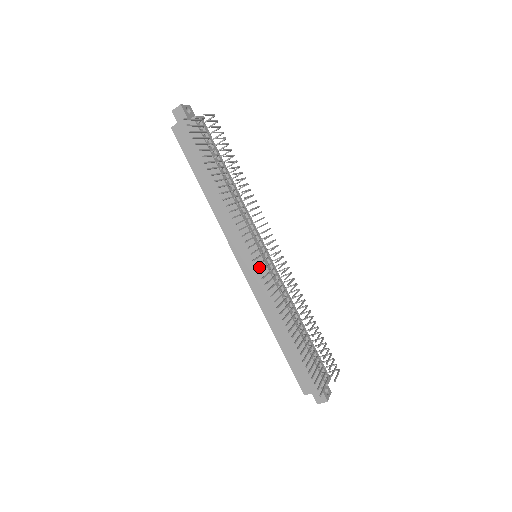
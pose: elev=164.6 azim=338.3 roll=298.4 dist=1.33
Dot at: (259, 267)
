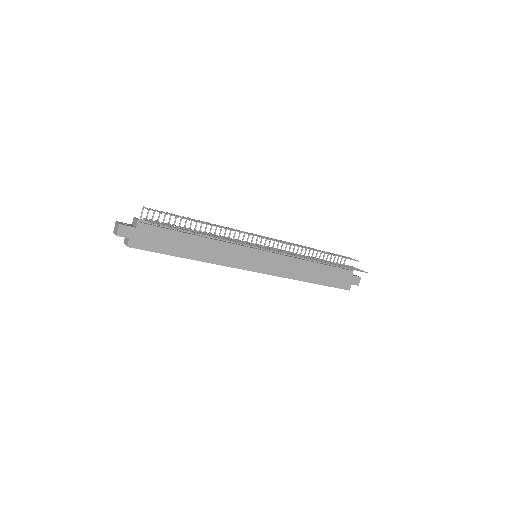
Dot at: (267, 258)
